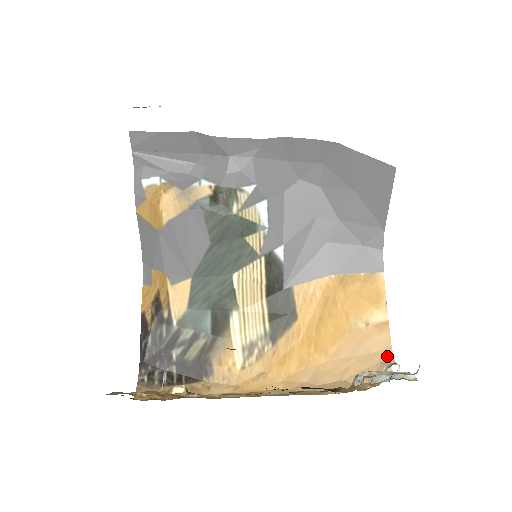
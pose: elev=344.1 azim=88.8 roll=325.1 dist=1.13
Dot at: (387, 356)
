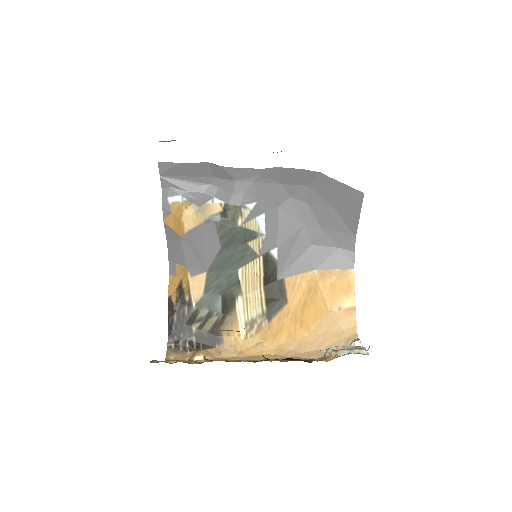
Dot at: (353, 333)
